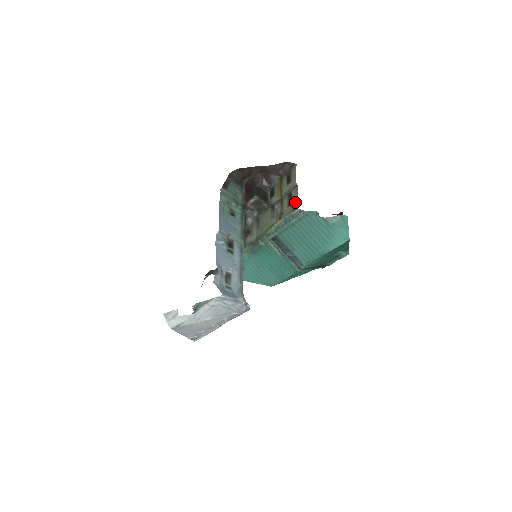
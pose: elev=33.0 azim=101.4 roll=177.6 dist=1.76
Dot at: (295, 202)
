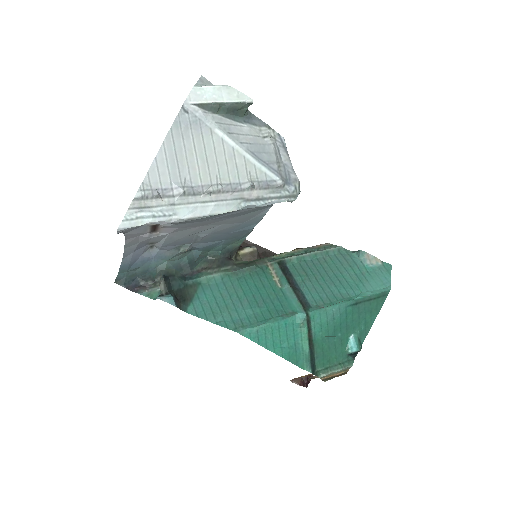
Dot at: occluded
